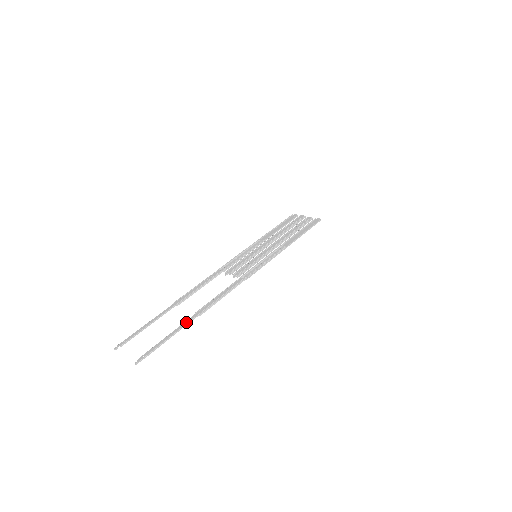
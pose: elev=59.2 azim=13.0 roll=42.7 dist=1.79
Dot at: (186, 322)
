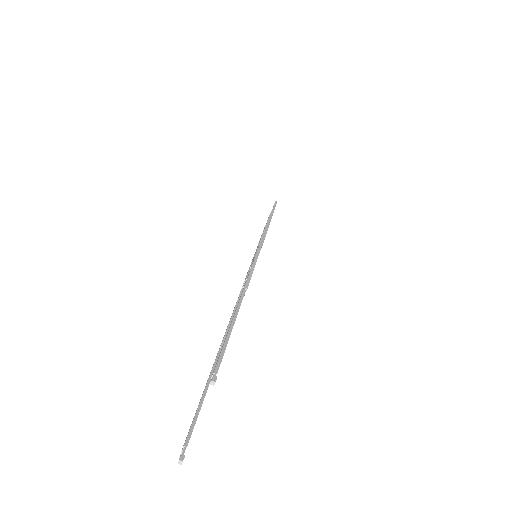
Dot at: occluded
